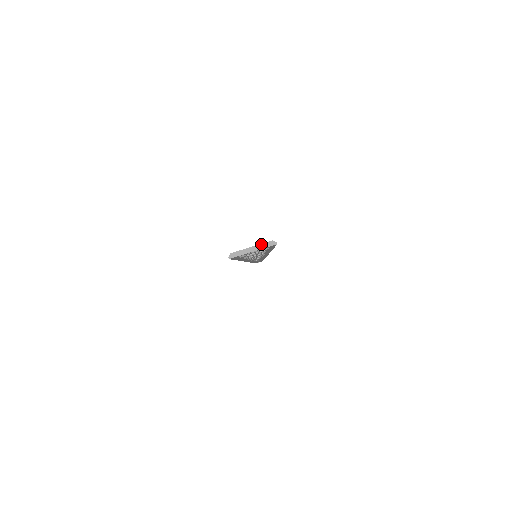
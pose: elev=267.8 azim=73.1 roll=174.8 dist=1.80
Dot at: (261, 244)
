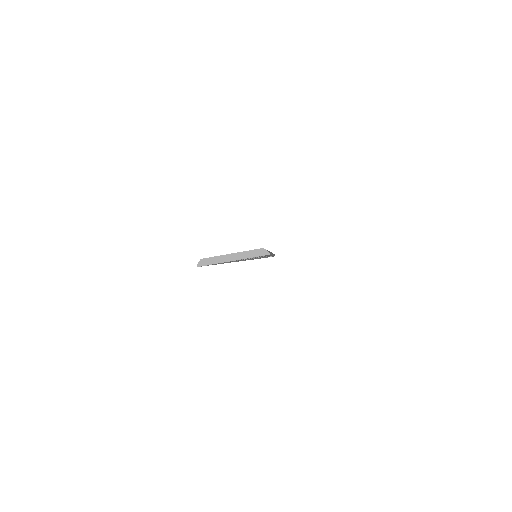
Dot at: (246, 251)
